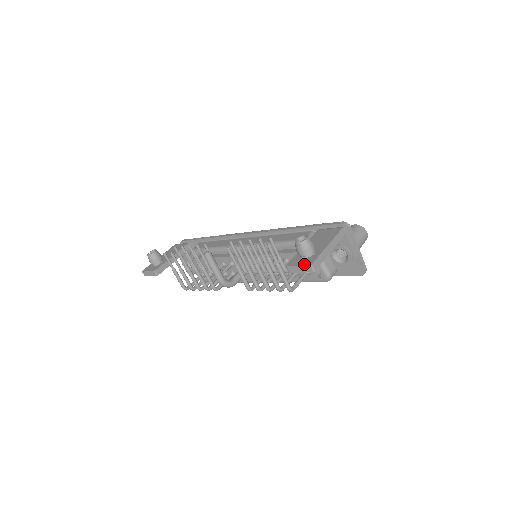
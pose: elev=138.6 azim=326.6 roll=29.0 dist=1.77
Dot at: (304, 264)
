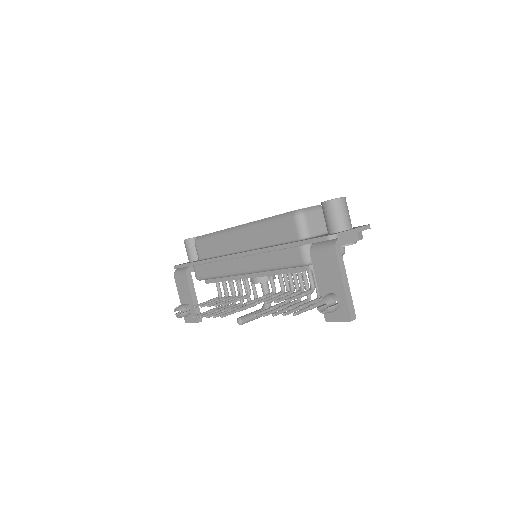
Dot at: (343, 320)
